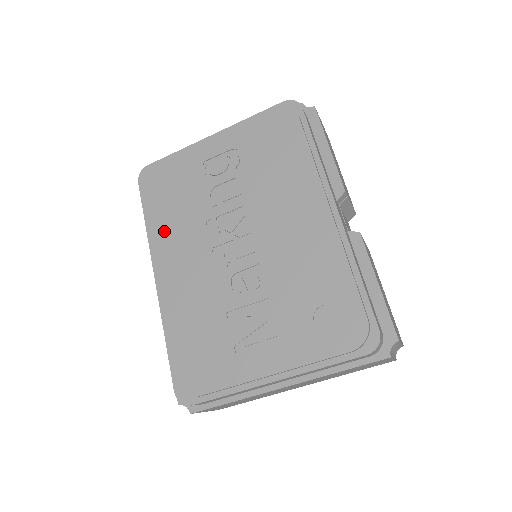
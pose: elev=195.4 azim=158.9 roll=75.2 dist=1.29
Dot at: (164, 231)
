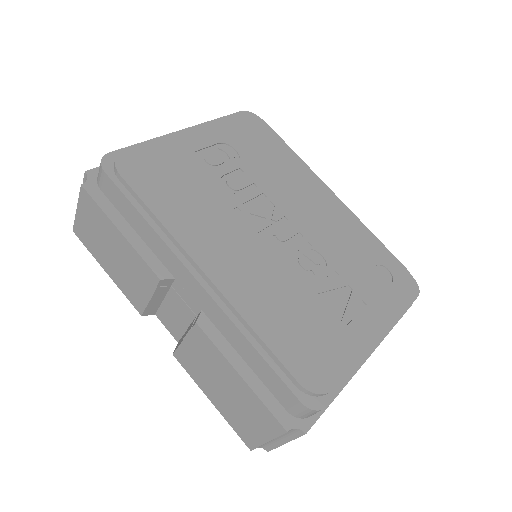
Dot at: (186, 222)
